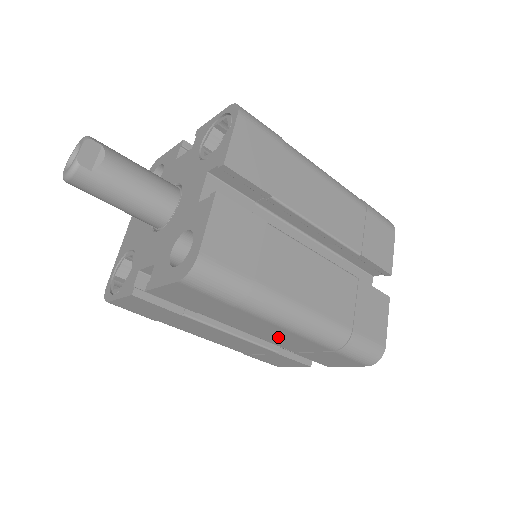
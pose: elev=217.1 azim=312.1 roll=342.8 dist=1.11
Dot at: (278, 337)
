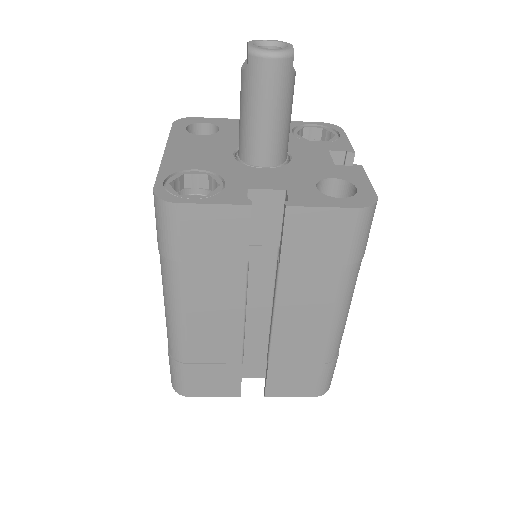
Dot at: (300, 330)
